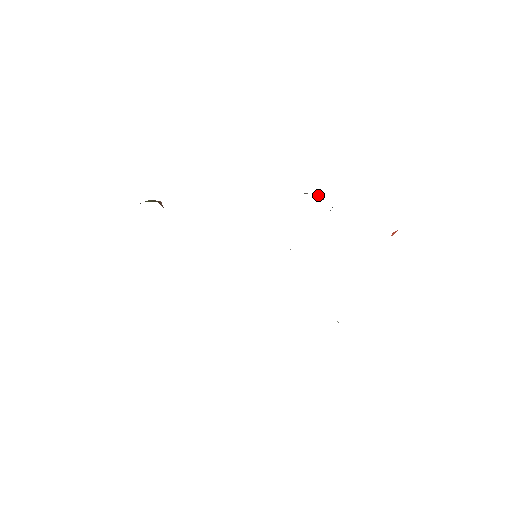
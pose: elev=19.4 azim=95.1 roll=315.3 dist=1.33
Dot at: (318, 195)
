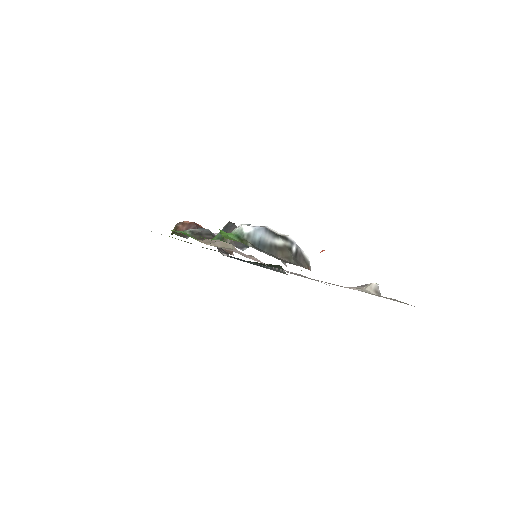
Dot at: (223, 240)
